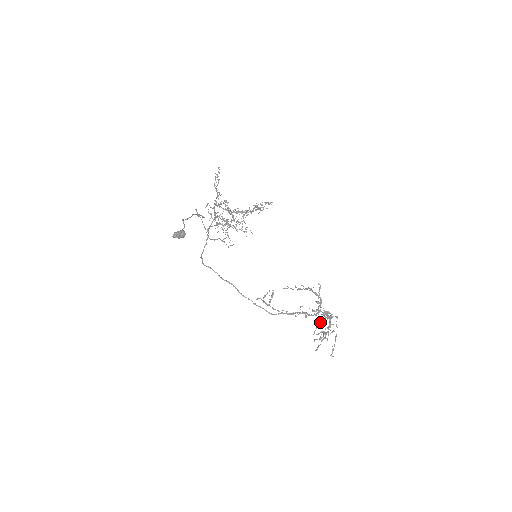
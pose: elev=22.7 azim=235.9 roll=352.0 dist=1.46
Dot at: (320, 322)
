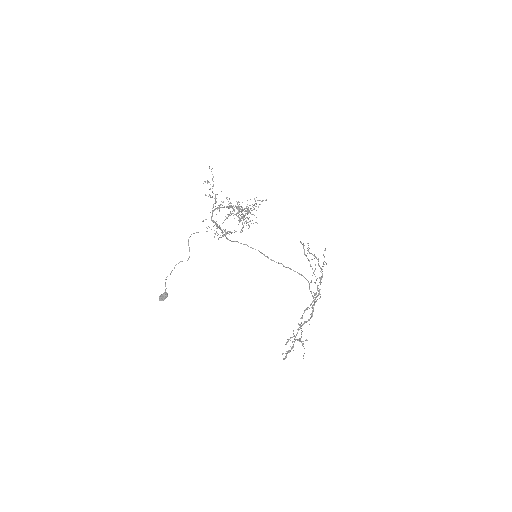
Dot at: (287, 341)
